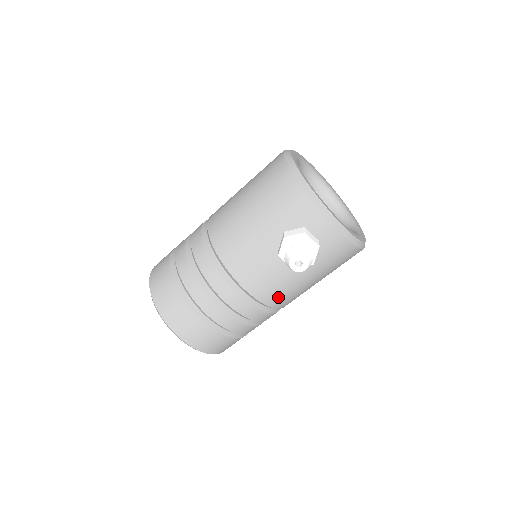
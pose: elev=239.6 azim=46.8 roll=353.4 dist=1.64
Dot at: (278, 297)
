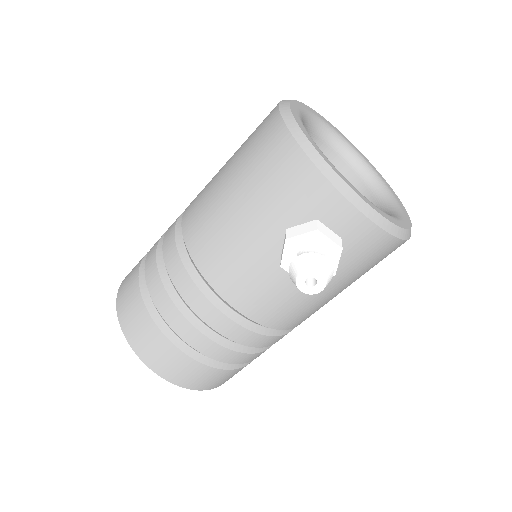
Dot at: (289, 317)
